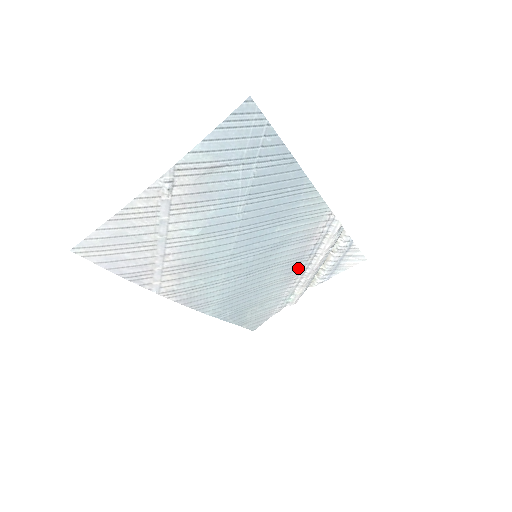
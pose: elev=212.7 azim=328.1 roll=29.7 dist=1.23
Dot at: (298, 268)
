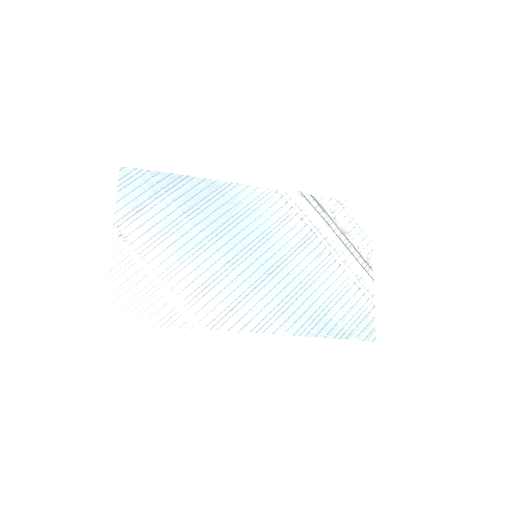
Dot at: (320, 249)
